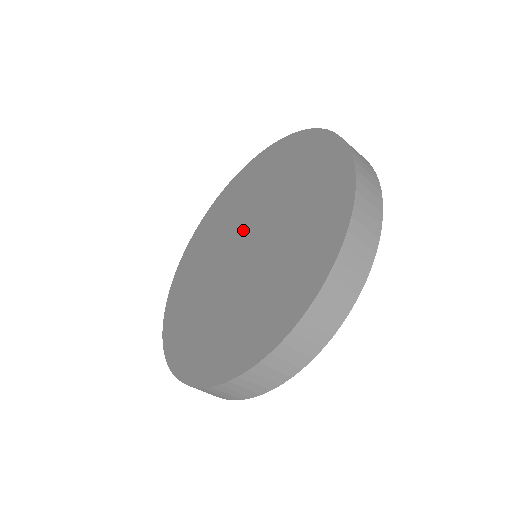
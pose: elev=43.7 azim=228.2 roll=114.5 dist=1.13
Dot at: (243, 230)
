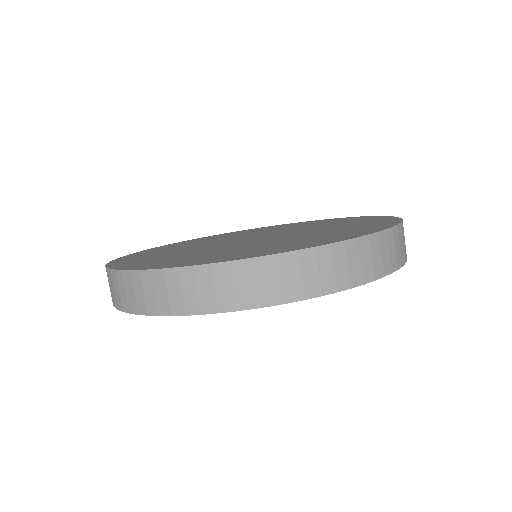
Dot at: (238, 238)
